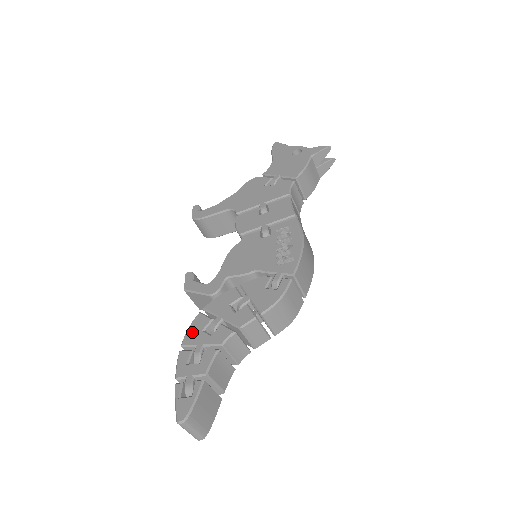
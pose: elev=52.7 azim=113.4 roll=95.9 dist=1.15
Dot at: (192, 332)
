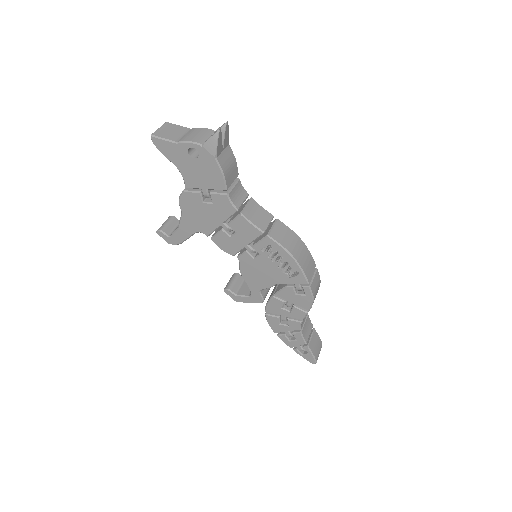
Dot at: (274, 326)
